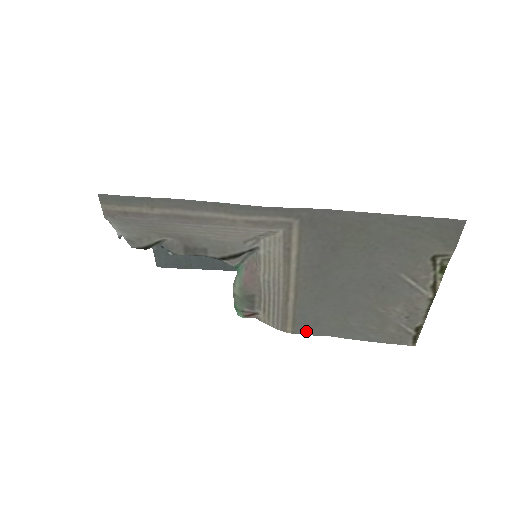
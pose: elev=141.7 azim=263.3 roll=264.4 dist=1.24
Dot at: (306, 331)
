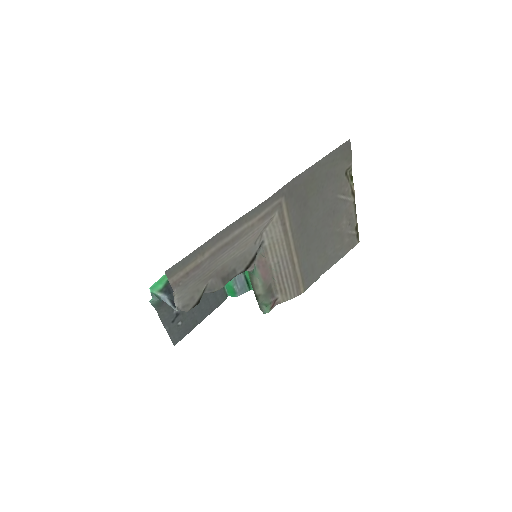
Dot at: (310, 282)
